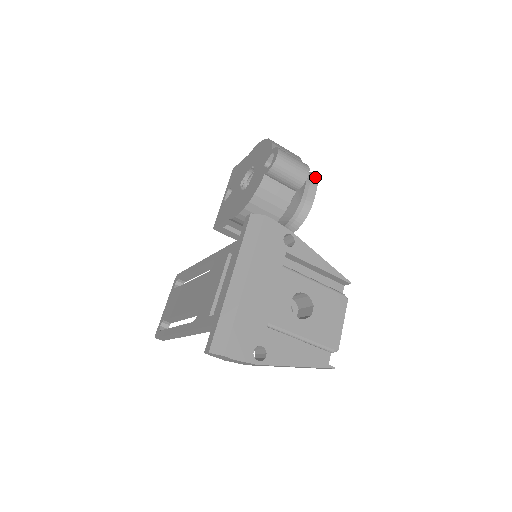
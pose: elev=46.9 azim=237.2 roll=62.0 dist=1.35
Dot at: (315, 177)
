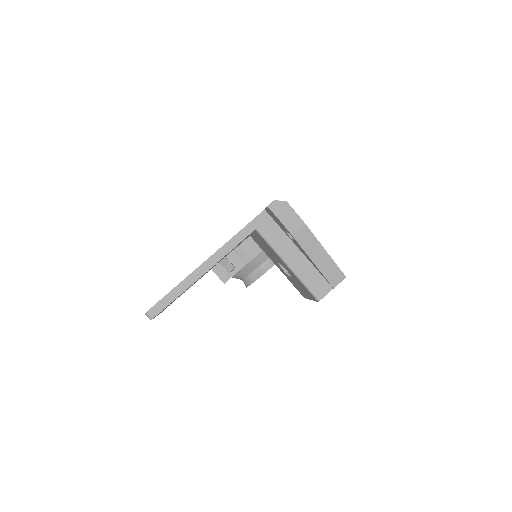
Dot at: occluded
